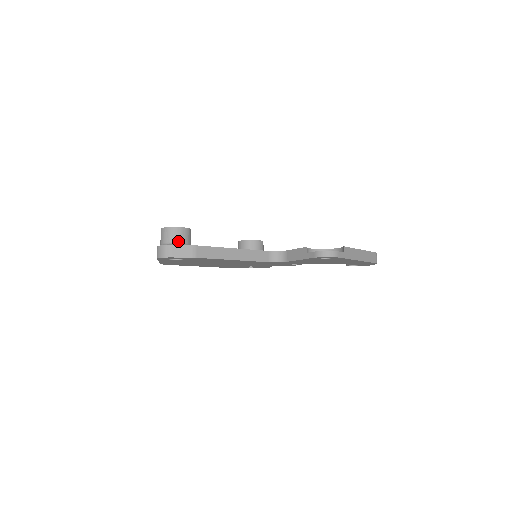
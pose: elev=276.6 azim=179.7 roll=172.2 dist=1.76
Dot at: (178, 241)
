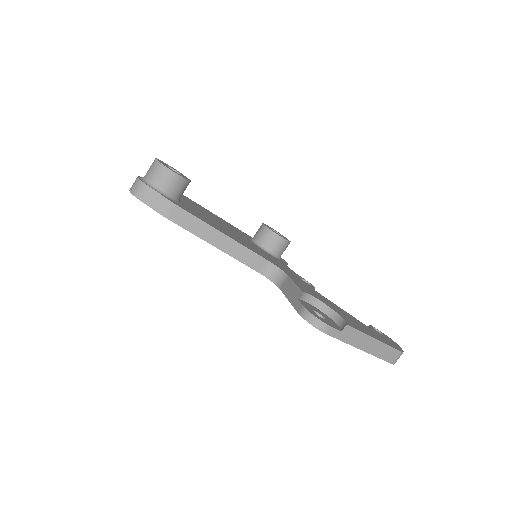
Dot at: (159, 185)
